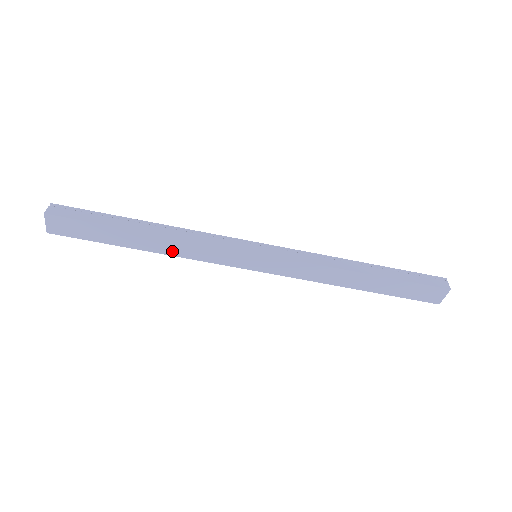
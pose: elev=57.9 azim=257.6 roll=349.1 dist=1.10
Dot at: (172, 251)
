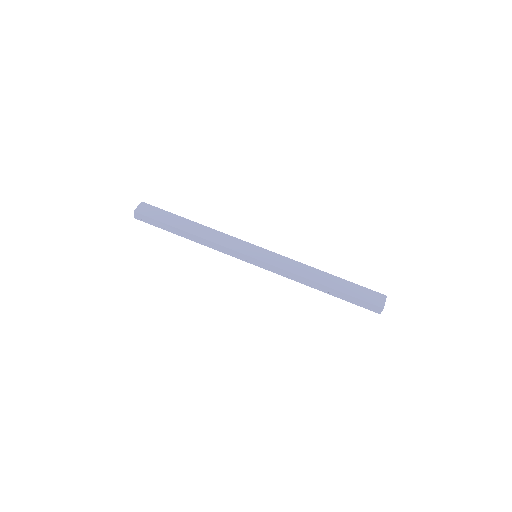
Dot at: (205, 236)
